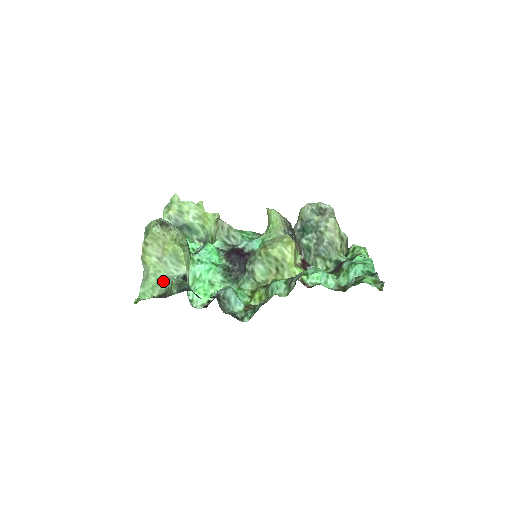
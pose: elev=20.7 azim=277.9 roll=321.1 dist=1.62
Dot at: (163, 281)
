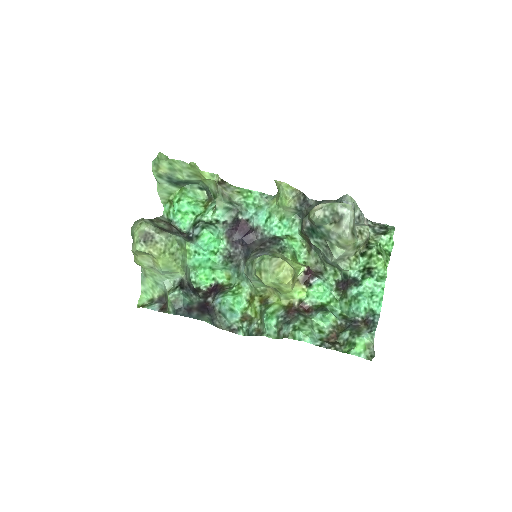
Dot at: (161, 284)
